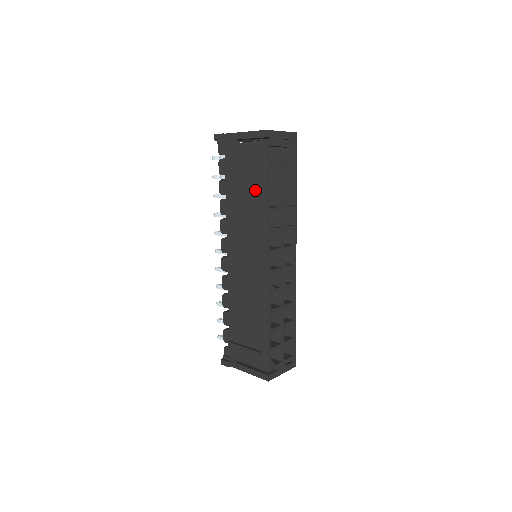
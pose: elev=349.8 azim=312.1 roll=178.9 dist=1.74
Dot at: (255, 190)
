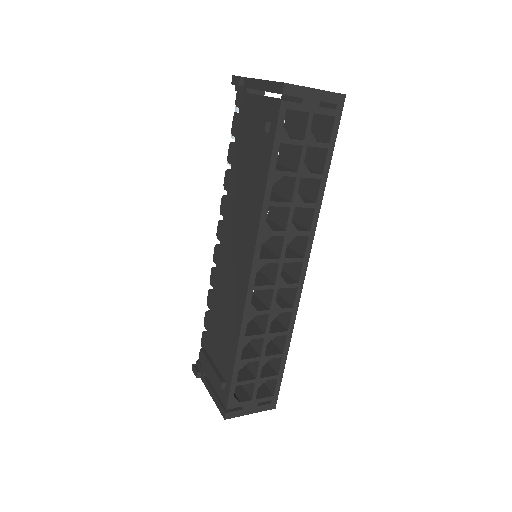
Dot at: (257, 170)
